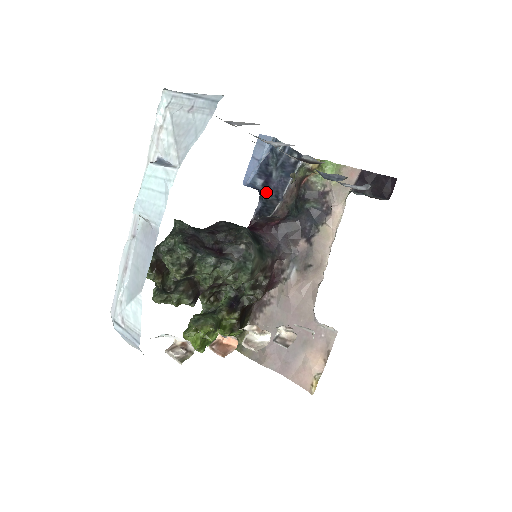
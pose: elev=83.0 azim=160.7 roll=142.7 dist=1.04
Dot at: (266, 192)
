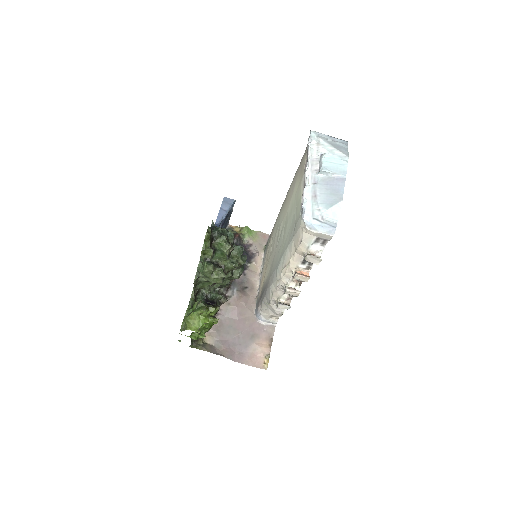
Dot at: occluded
